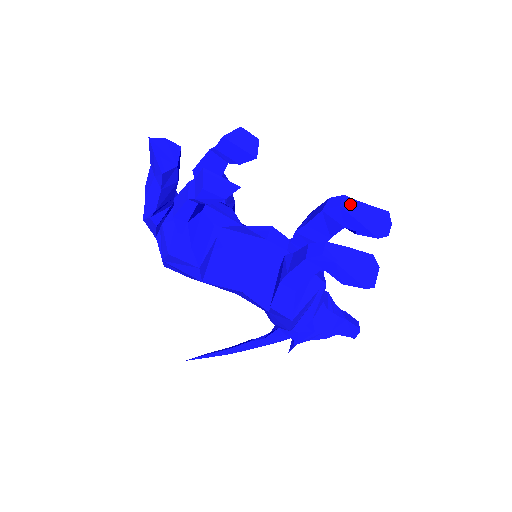
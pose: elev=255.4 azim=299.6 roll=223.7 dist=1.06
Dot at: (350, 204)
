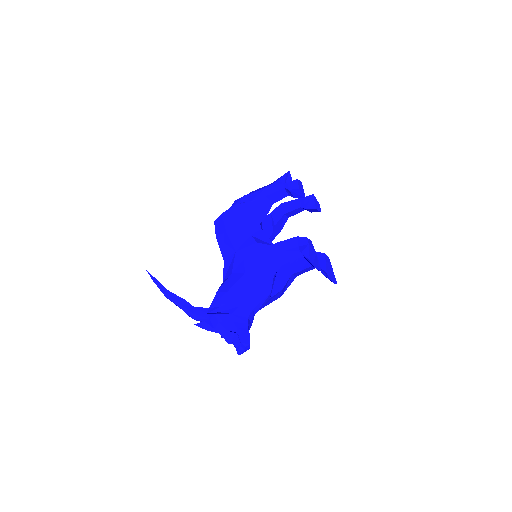
Dot at: (328, 259)
